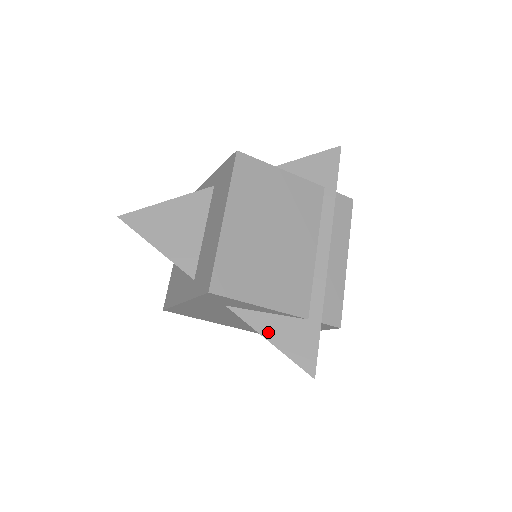
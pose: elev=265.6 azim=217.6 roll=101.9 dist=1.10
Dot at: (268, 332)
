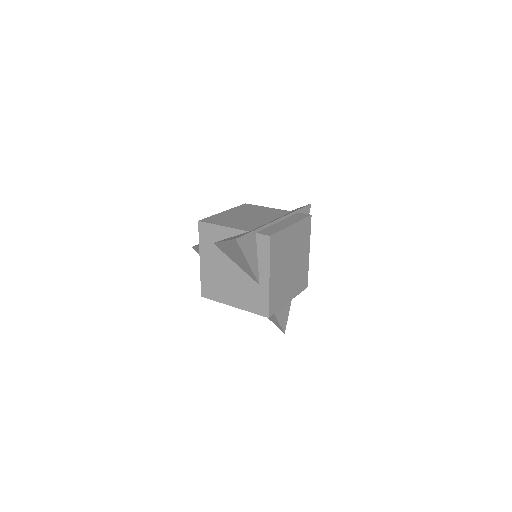
Dot at: occluded
